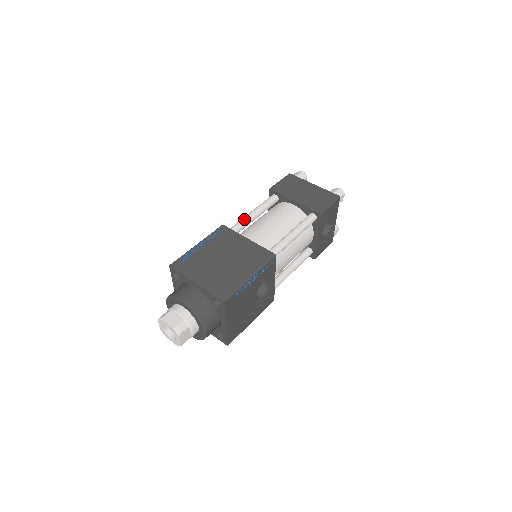
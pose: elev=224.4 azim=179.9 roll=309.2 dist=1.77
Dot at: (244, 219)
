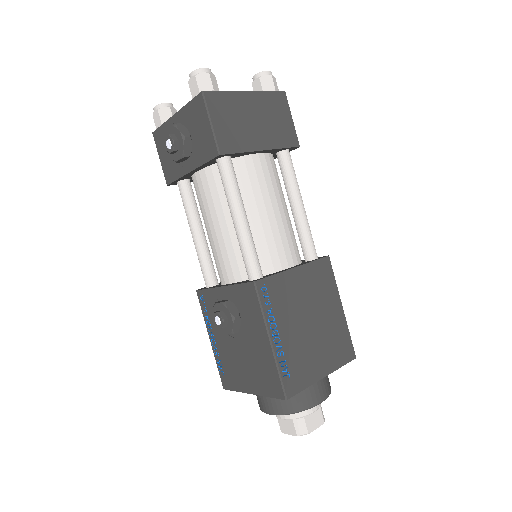
Dot at: (251, 241)
